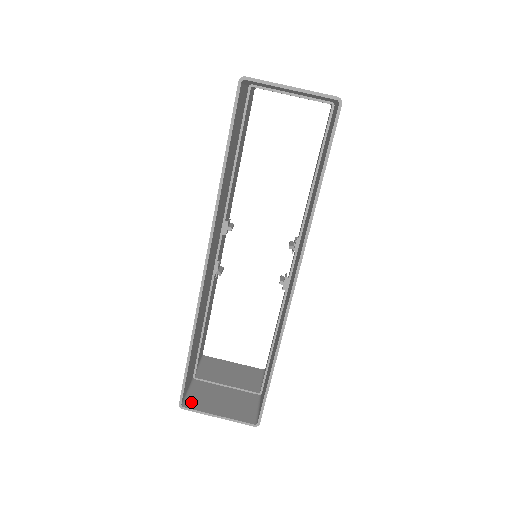
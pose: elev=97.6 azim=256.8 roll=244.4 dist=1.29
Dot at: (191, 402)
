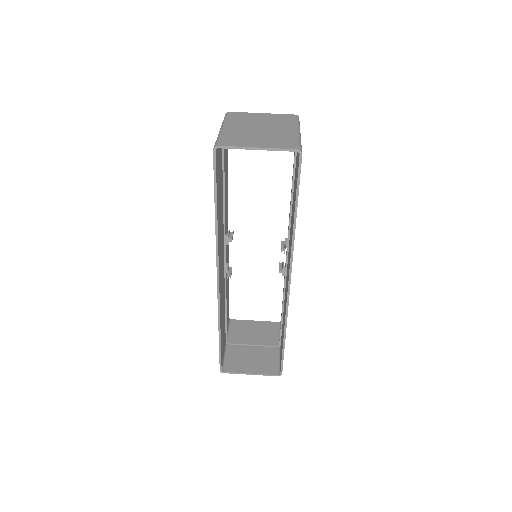
Dot at: (228, 366)
